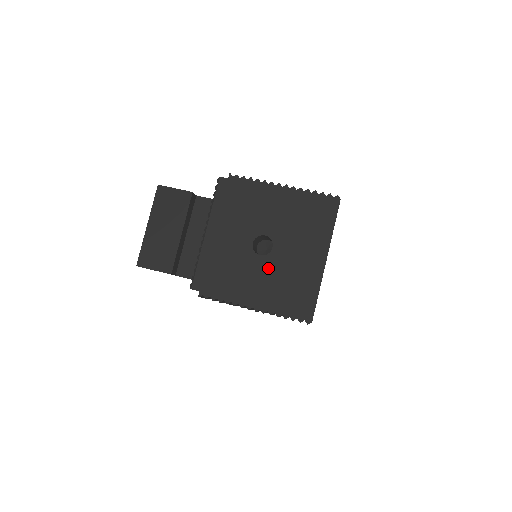
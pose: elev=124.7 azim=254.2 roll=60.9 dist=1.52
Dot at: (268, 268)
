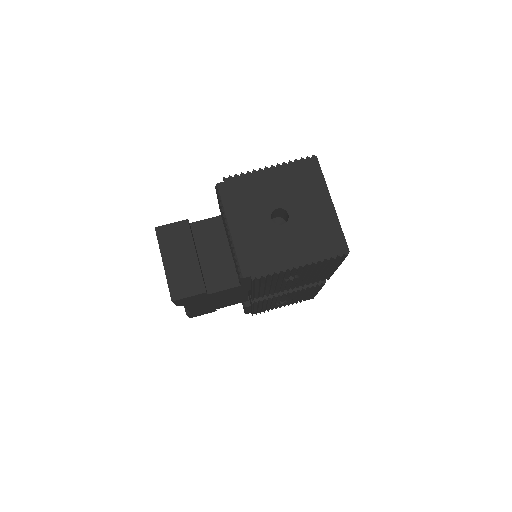
Dot at: (294, 231)
